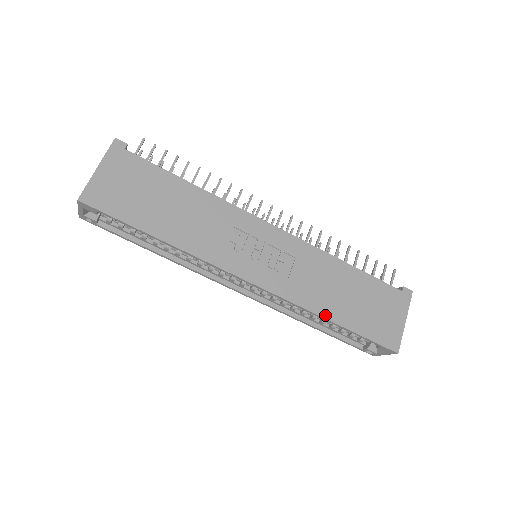
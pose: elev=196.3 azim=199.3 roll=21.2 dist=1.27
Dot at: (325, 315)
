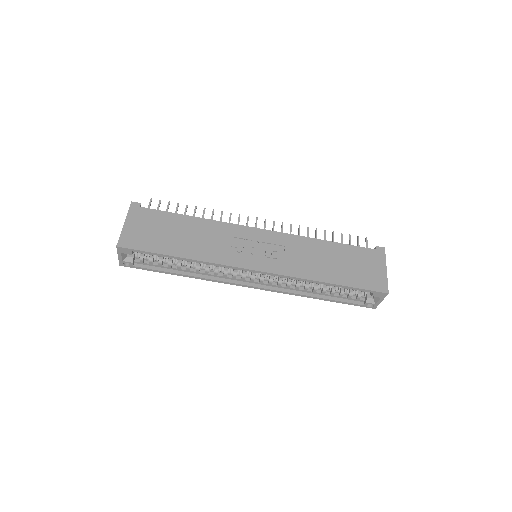
Dot at: (320, 279)
